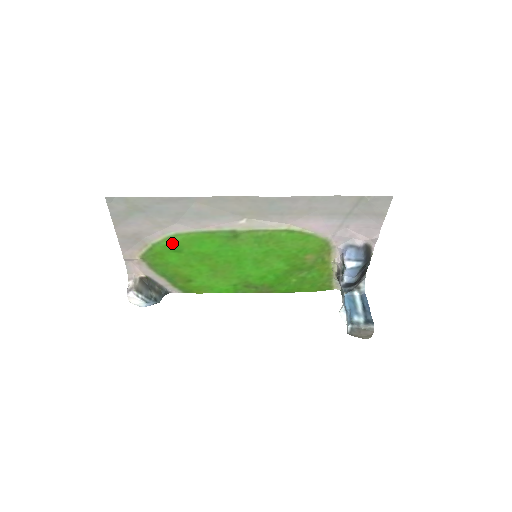
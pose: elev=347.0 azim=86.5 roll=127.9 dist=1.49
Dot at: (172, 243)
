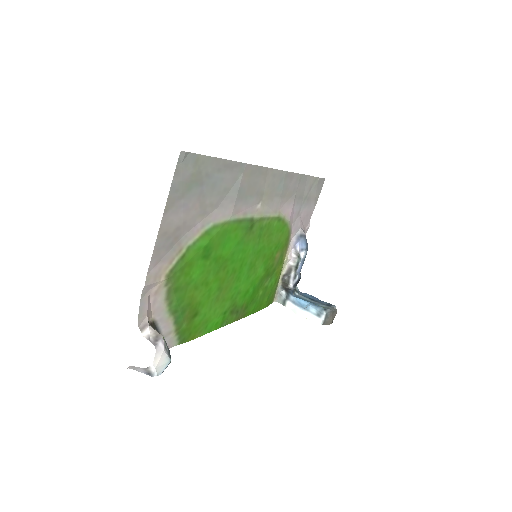
Dot at: (206, 242)
